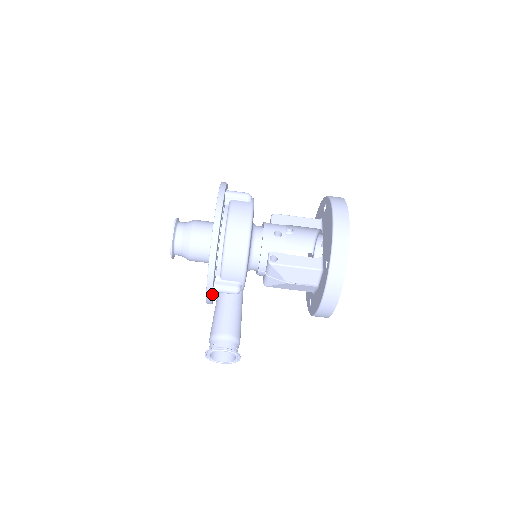
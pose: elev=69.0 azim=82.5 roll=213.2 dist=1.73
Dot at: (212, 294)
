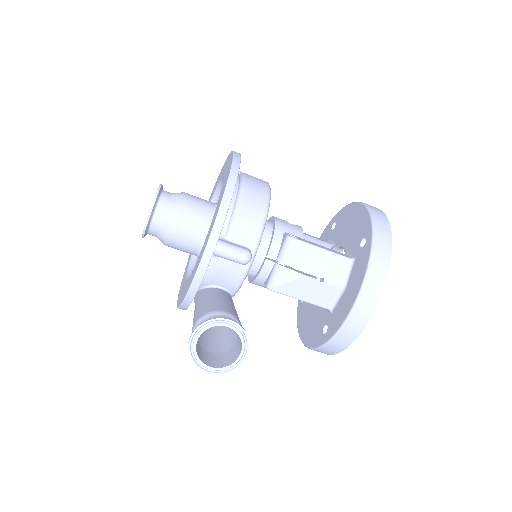
Dot at: (214, 248)
